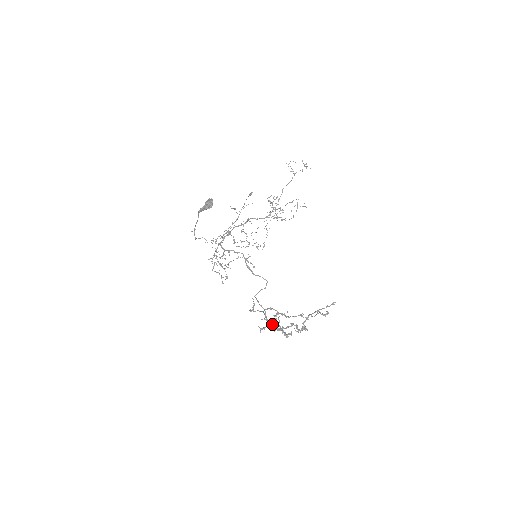
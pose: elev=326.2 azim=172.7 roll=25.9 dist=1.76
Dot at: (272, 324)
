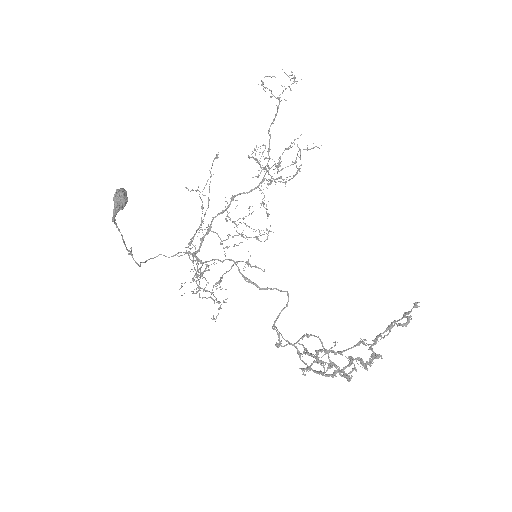
Dot at: (315, 371)
